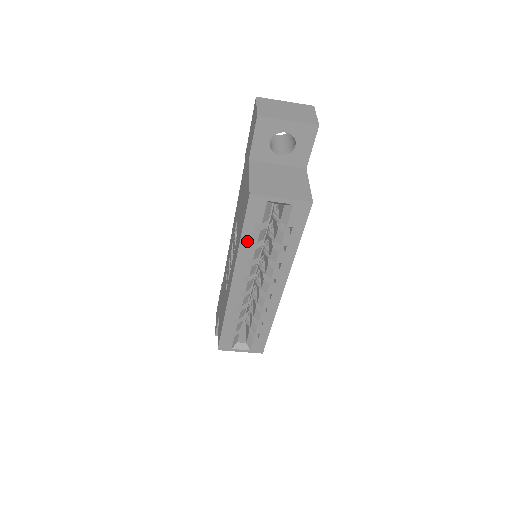
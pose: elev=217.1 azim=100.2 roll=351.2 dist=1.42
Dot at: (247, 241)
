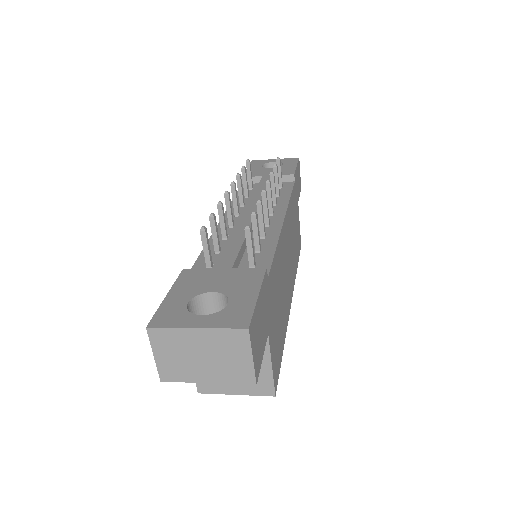
Dot at: occluded
